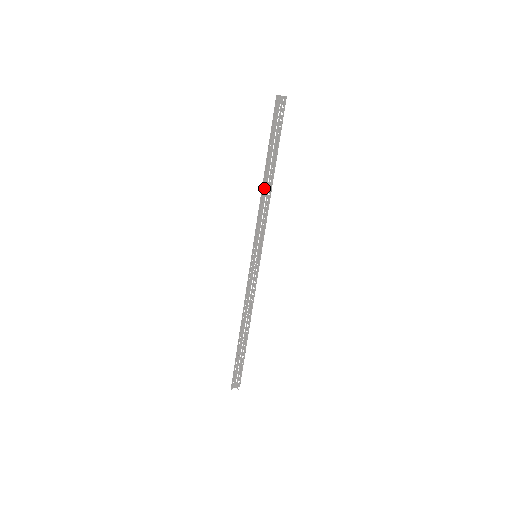
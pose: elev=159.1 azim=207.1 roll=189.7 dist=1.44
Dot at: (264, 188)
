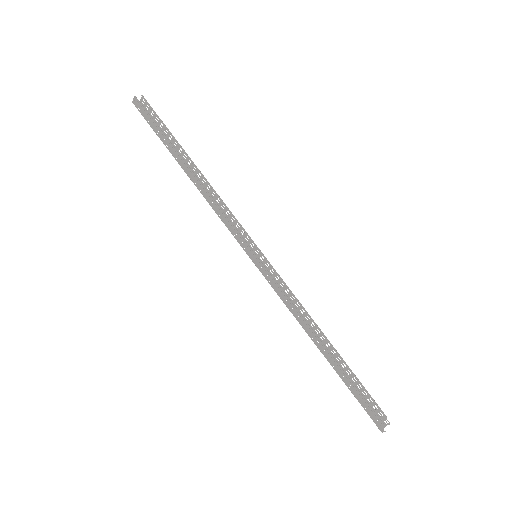
Dot at: (199, 184)
